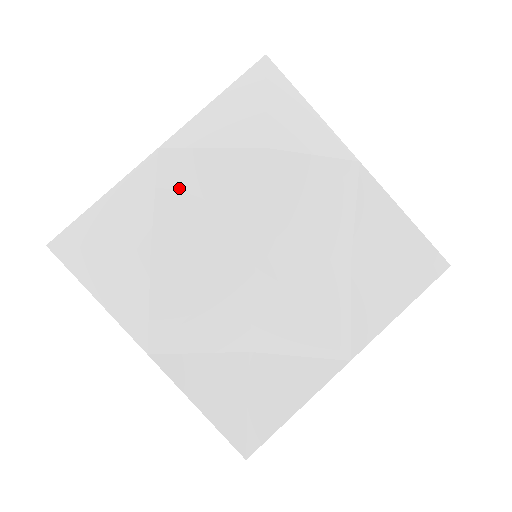
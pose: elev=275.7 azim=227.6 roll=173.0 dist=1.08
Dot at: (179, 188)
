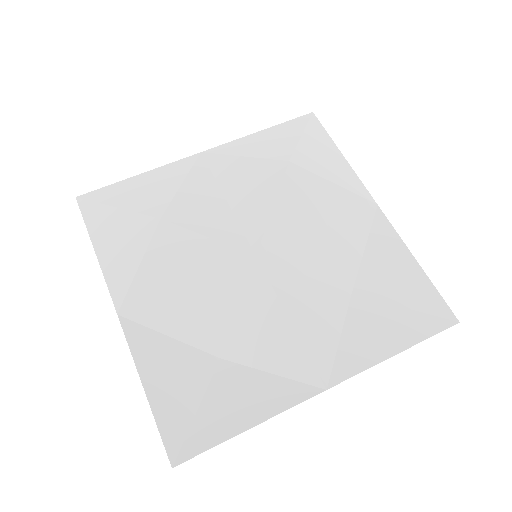
Dot at: (206, 183)
